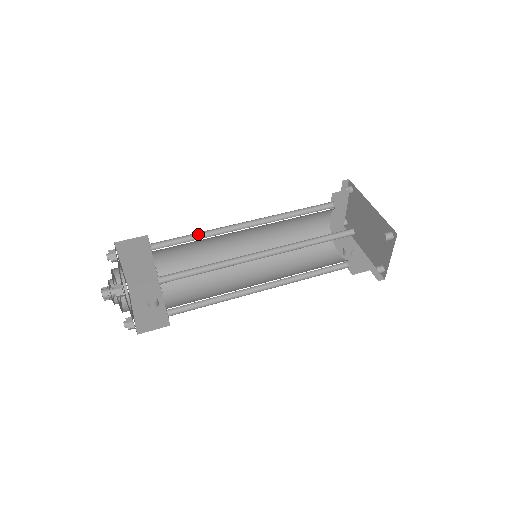
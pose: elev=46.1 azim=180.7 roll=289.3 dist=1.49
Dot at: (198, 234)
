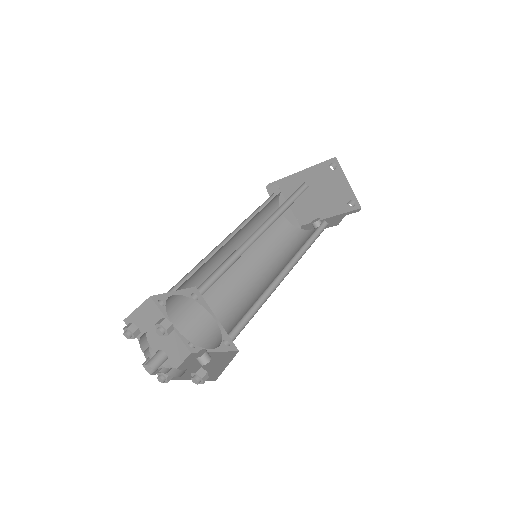
Dot at: (194, 272)
